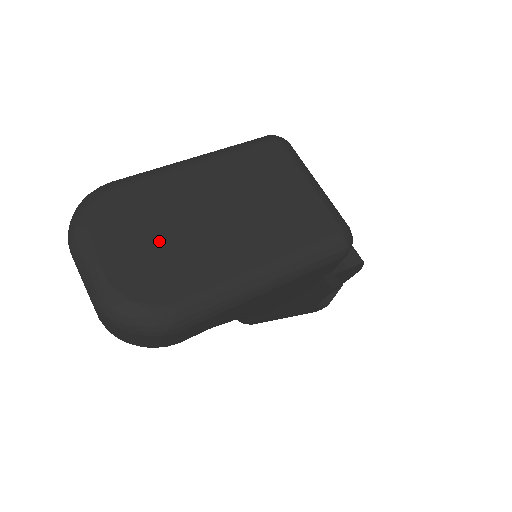
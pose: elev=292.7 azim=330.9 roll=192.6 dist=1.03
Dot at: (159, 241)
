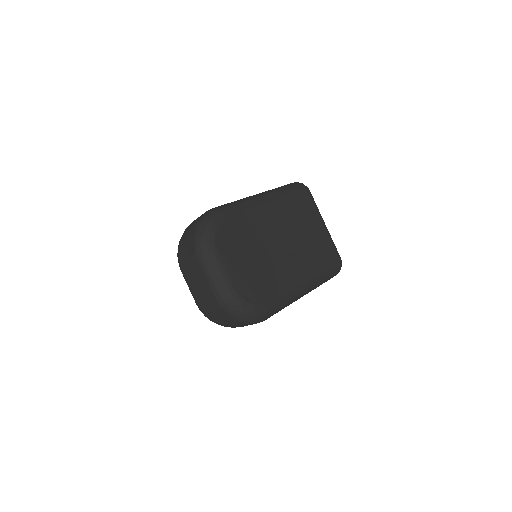
Dot at: (255, 260)
